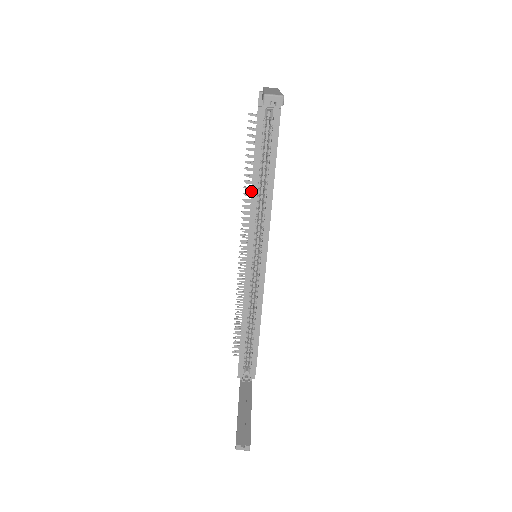
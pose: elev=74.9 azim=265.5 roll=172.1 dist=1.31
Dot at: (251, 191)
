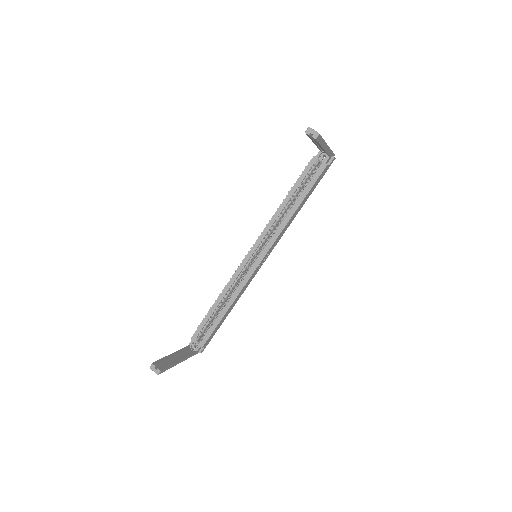
Dot at: (279, 207)
